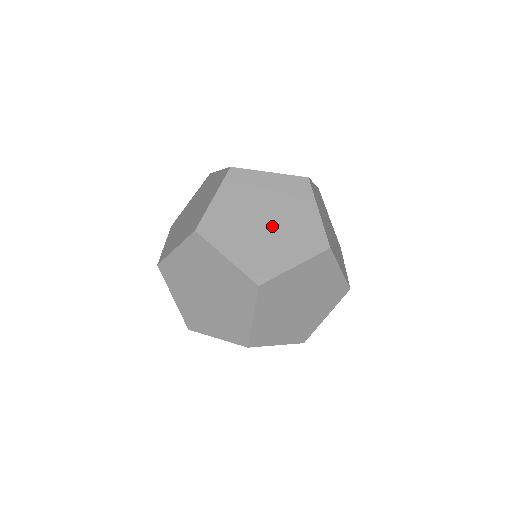
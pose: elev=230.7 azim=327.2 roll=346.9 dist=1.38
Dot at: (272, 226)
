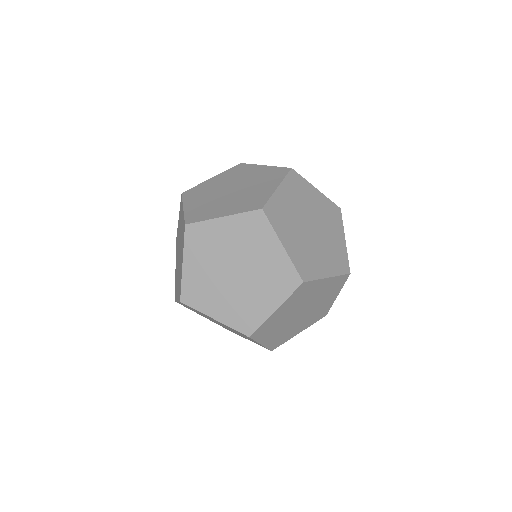
Dot at: (232, 193)
